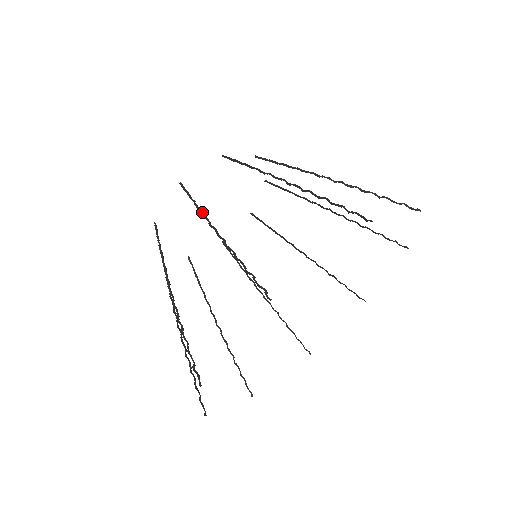
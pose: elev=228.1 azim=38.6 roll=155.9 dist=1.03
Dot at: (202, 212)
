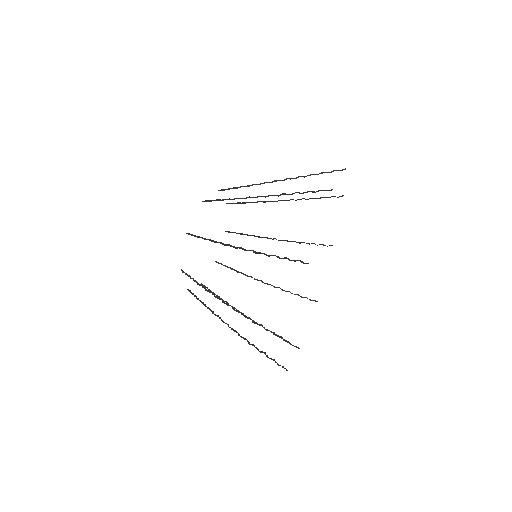
Dot at: occluded
